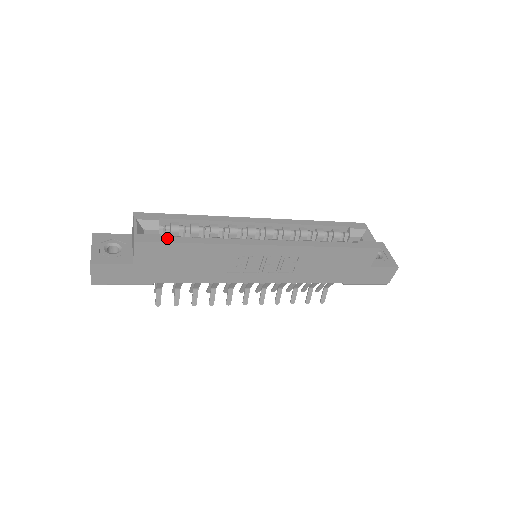
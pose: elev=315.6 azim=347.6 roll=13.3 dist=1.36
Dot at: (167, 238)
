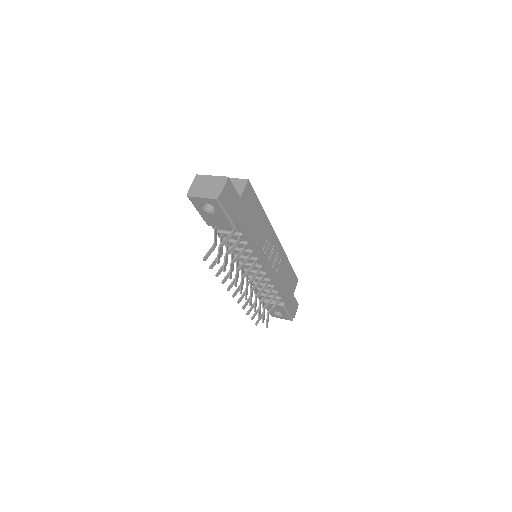
Dot at: occluded
